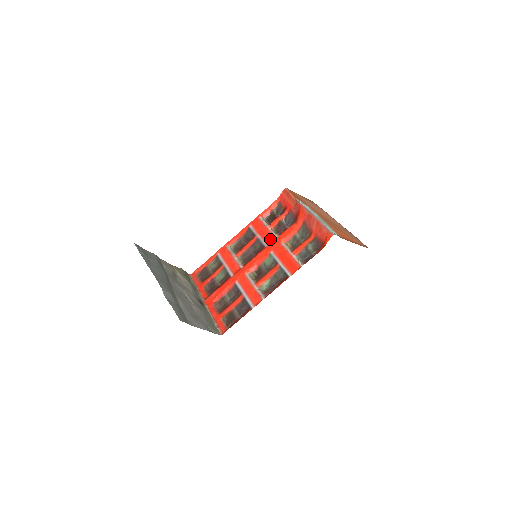
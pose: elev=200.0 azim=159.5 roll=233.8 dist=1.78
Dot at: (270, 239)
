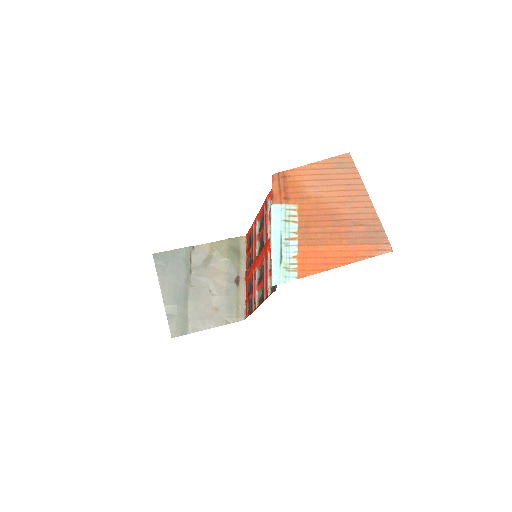
Dot at: (266, 238)
